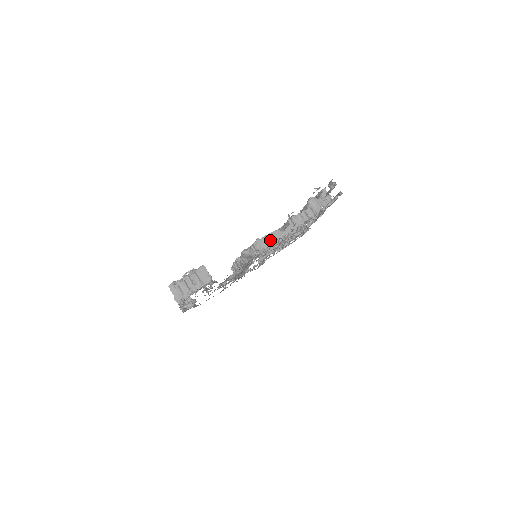
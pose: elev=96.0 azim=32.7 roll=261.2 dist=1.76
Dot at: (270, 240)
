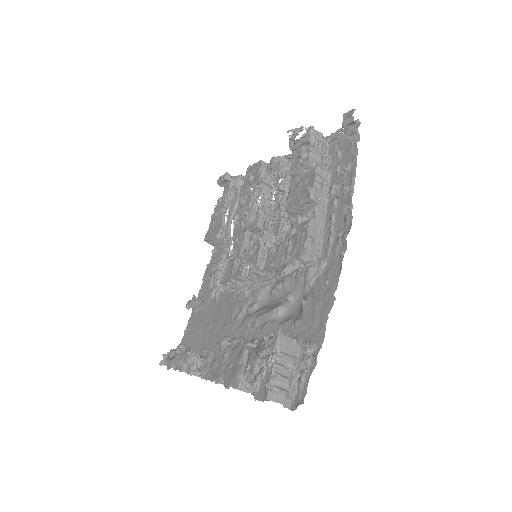
Dot at: (313, 239)
